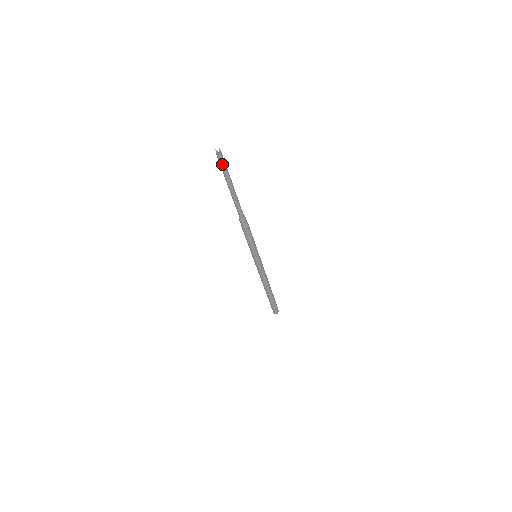
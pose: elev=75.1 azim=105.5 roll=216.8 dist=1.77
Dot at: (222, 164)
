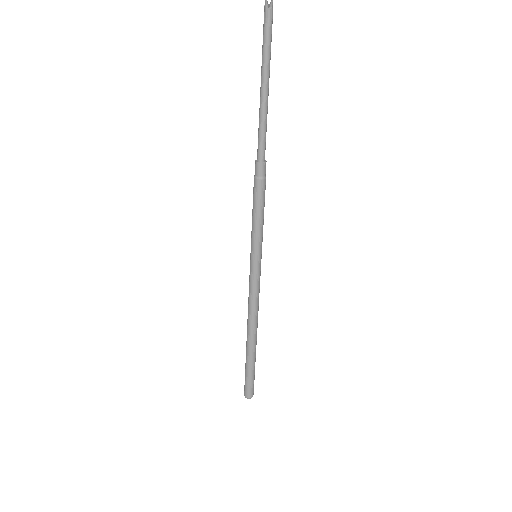
Dot at: (267, 28)
